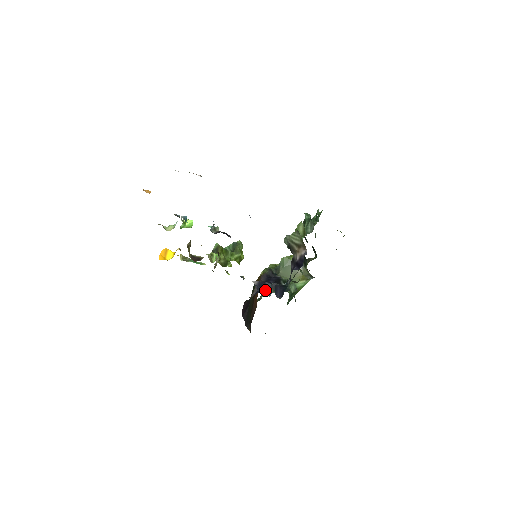
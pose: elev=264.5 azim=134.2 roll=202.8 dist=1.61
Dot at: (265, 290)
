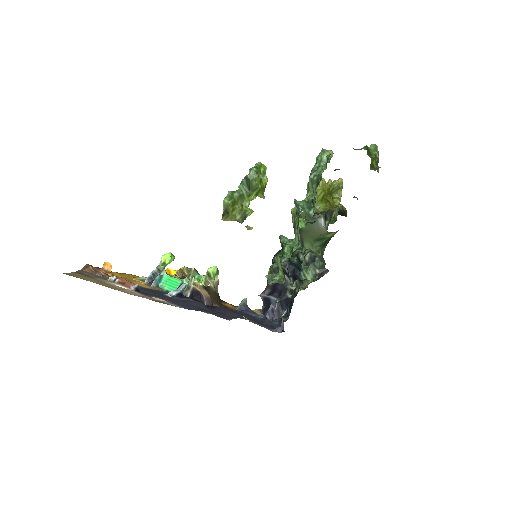
Dot at: (271, 309)
